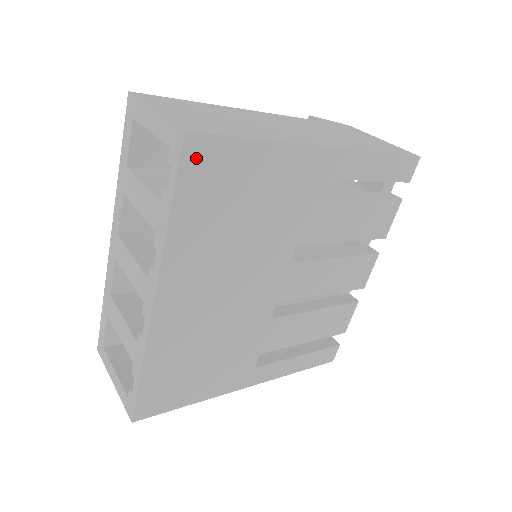
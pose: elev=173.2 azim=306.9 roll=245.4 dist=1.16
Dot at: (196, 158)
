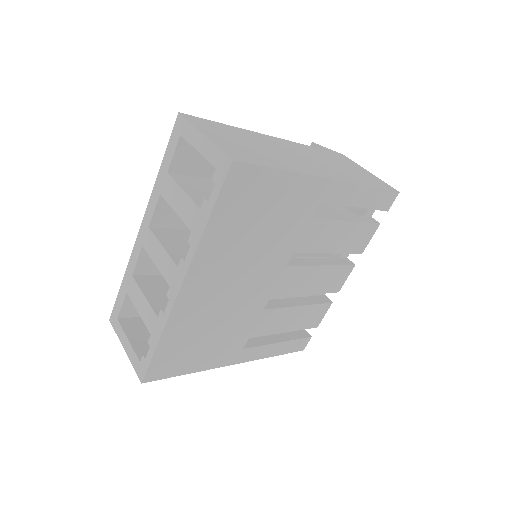
Dot at: (236, 180)
